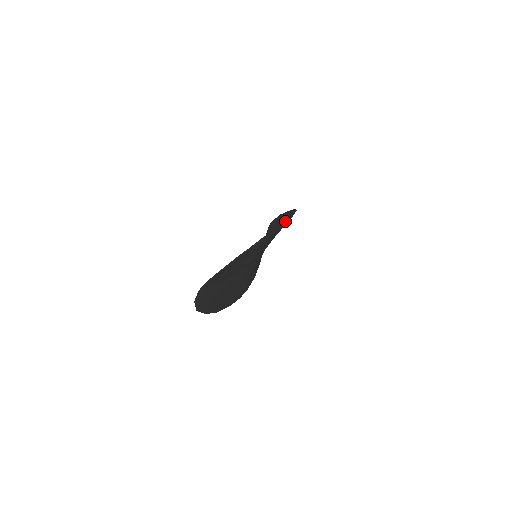
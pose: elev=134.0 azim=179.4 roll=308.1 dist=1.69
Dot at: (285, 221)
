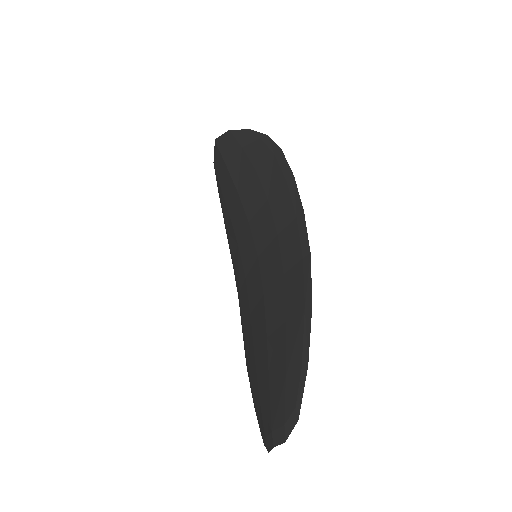
Dot at: (276, 183)
